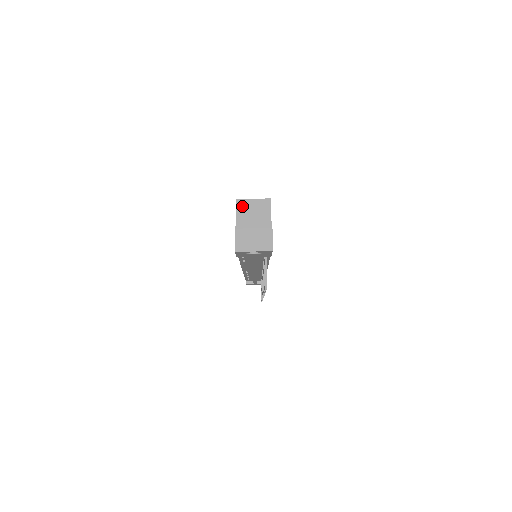
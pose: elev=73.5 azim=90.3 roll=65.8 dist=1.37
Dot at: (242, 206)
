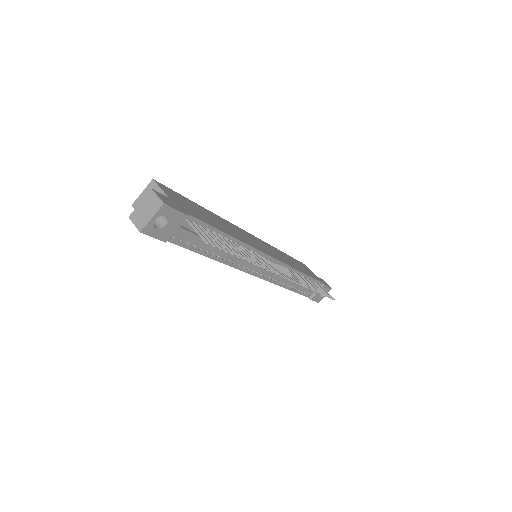
Dot at: occluded
